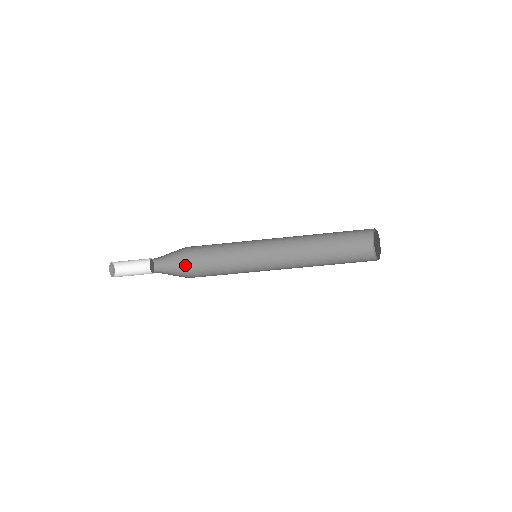
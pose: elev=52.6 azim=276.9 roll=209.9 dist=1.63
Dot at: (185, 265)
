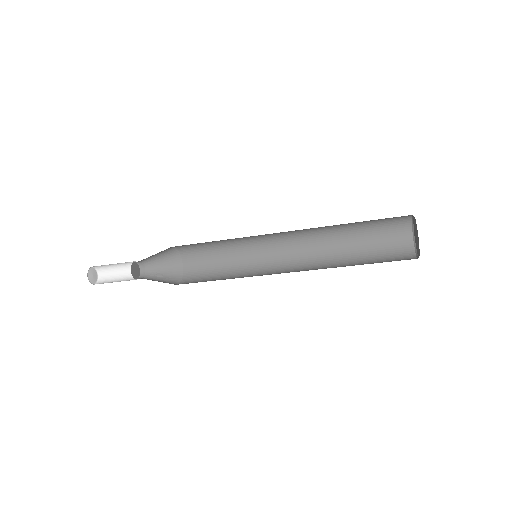
Dot at: (176, 273)
